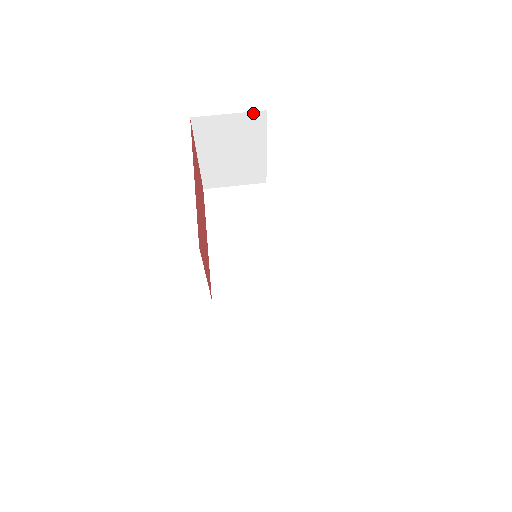
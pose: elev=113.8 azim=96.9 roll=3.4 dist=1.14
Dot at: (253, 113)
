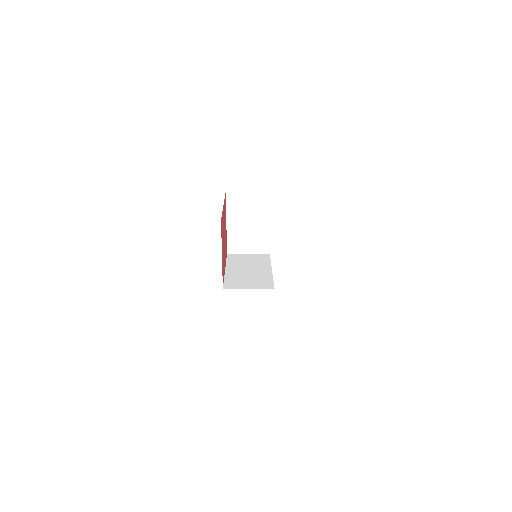
Dot at: (262, 193)
